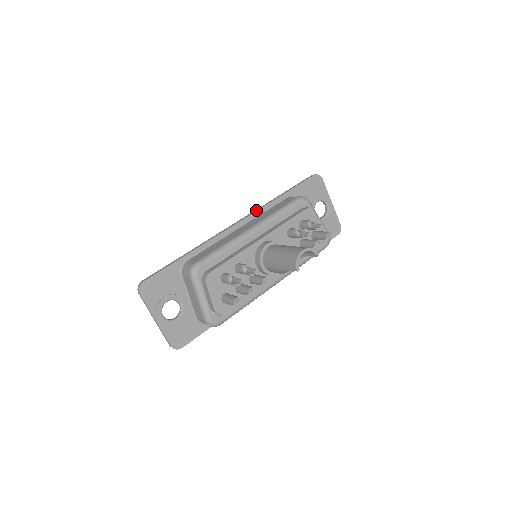
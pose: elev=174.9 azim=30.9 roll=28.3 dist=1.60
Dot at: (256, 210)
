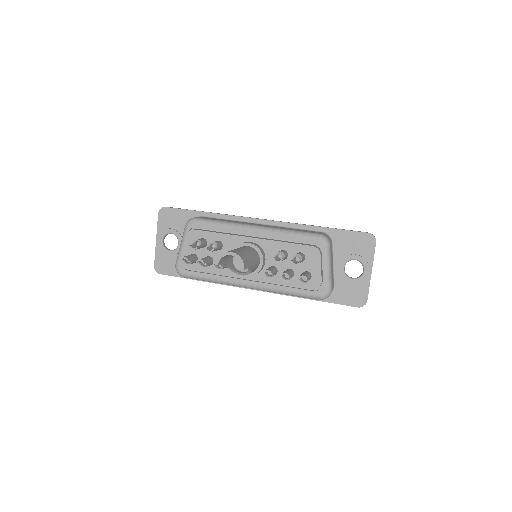
Dot at: (286, 222)
